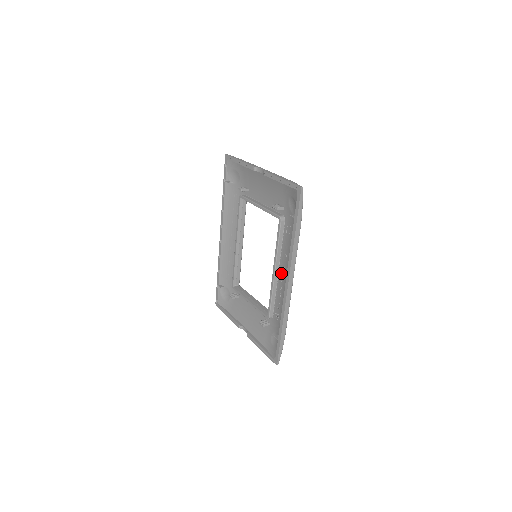
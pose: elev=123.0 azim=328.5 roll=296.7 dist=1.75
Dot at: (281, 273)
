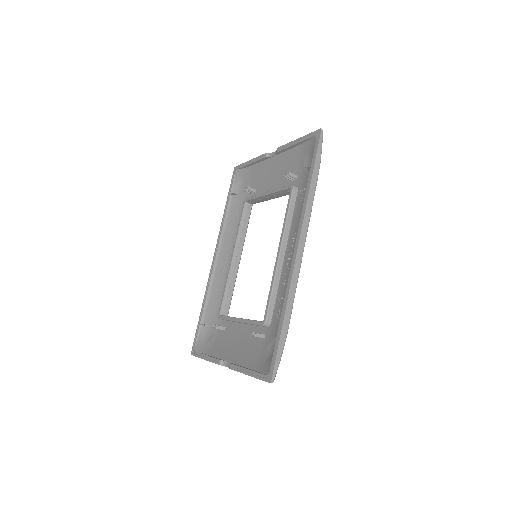
Dot at: (288, 253)
